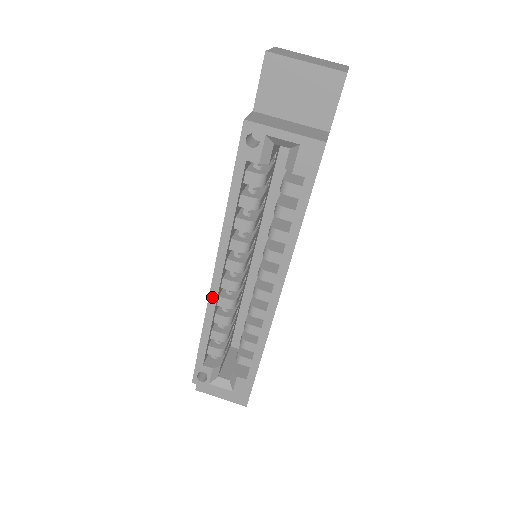
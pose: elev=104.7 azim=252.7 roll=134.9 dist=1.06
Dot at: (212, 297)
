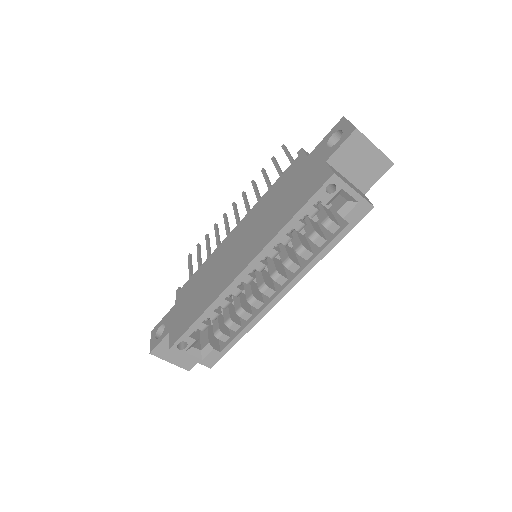
Dot at: (232, 286)
